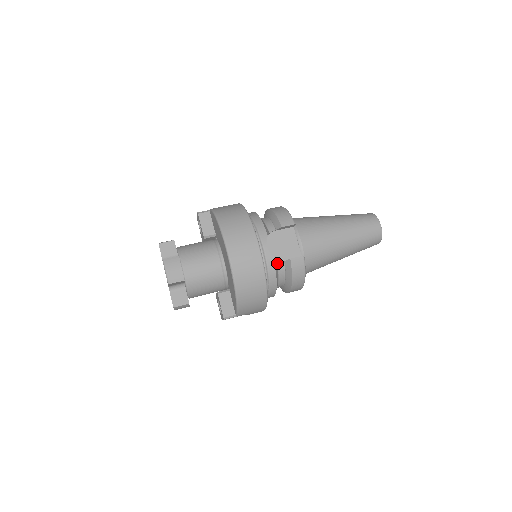
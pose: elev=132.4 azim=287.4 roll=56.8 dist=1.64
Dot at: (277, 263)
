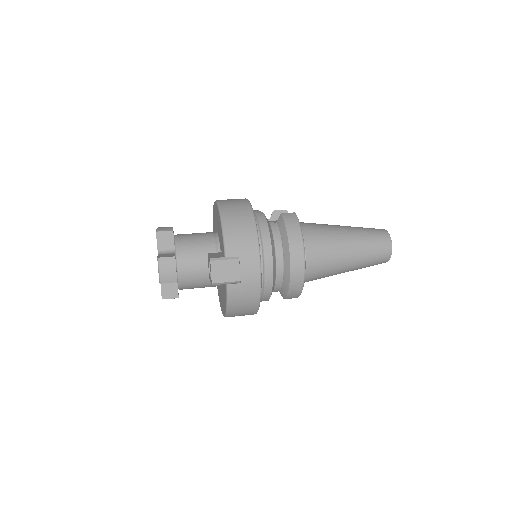
Dot at: (269, 223)
